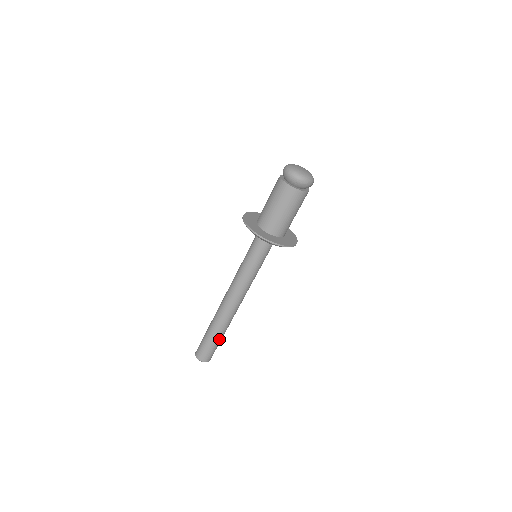
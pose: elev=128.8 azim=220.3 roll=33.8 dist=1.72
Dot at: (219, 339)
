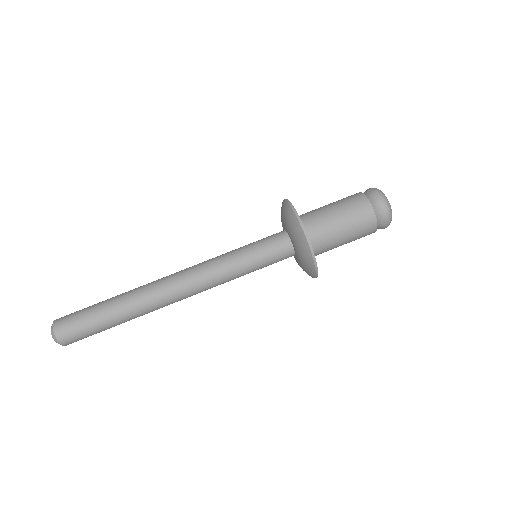
Dot at: (105, 311)
